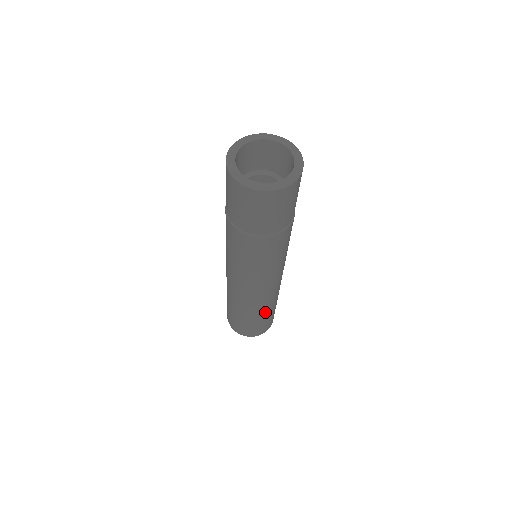
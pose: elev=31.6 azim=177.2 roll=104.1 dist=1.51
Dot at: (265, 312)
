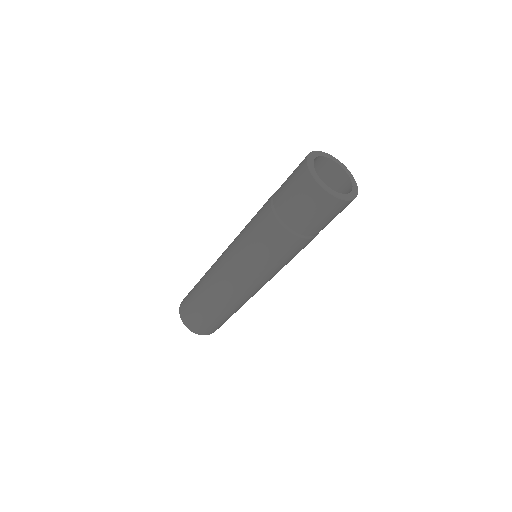
Dot at: (217, 309)
